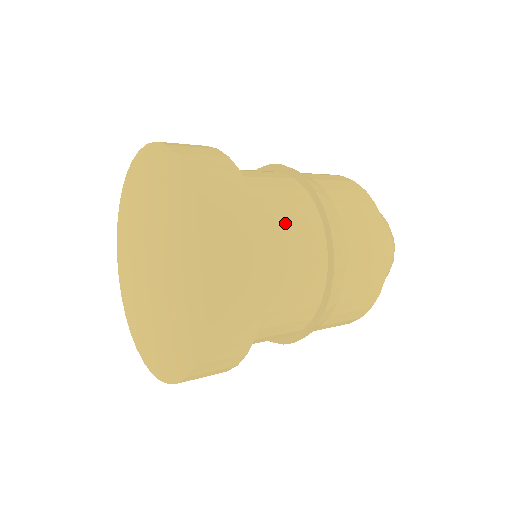
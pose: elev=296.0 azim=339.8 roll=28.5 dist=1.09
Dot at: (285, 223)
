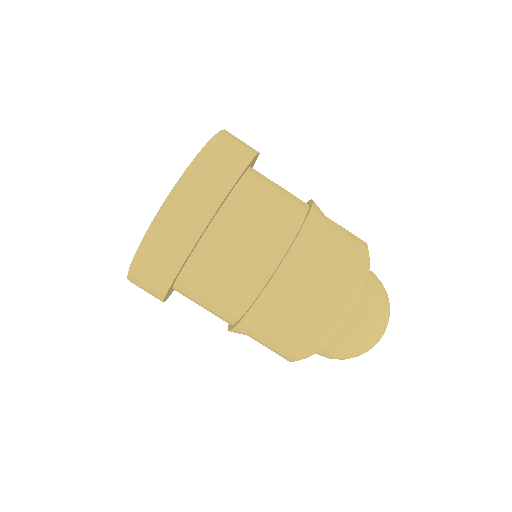
Dot at: (229, 265)
